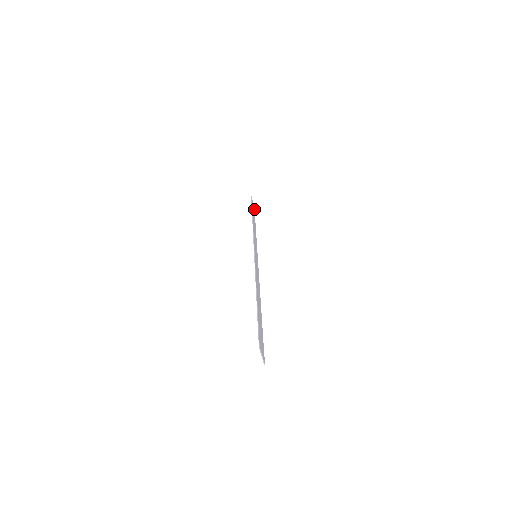
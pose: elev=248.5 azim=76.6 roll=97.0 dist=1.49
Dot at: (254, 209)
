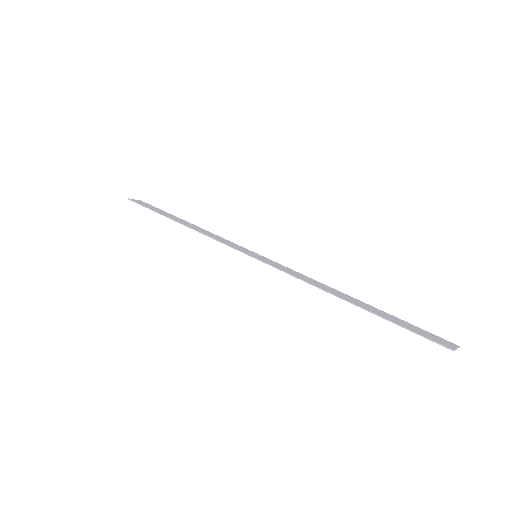
Dot at: occluded
